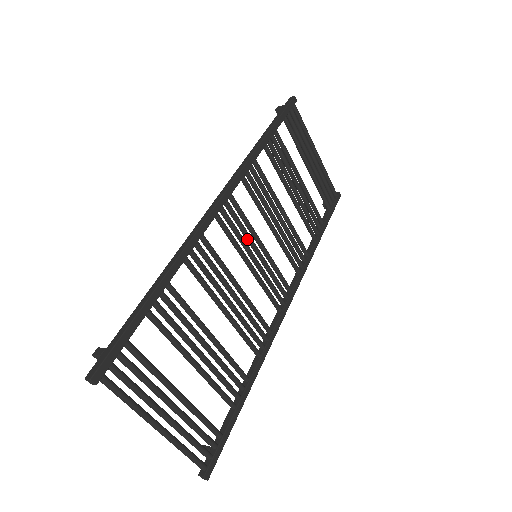
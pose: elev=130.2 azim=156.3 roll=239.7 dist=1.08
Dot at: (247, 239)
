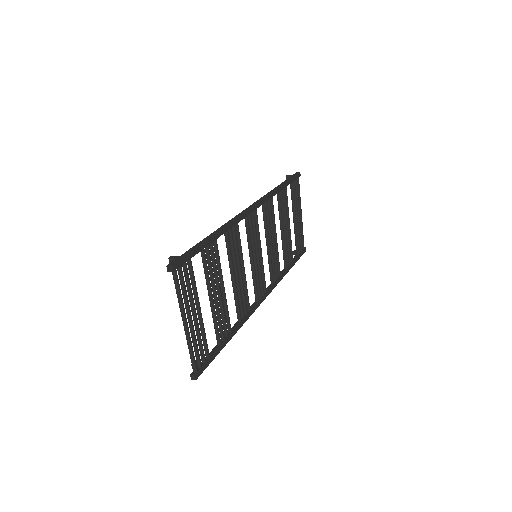
Dot at: (255, 242)
